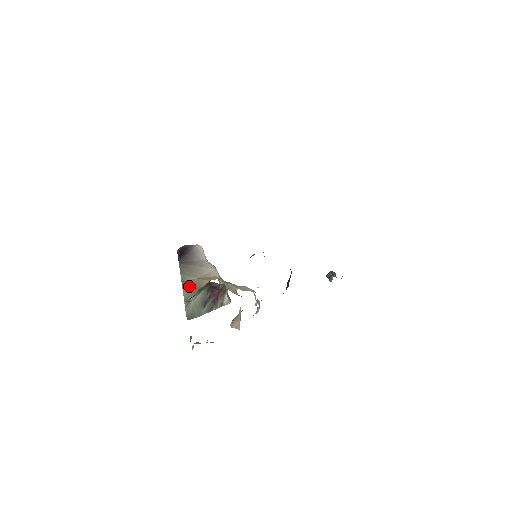
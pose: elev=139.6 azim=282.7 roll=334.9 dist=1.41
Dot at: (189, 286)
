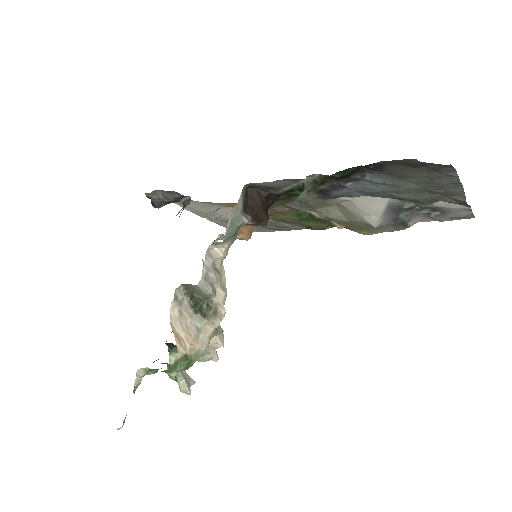
Dot at: occluded
